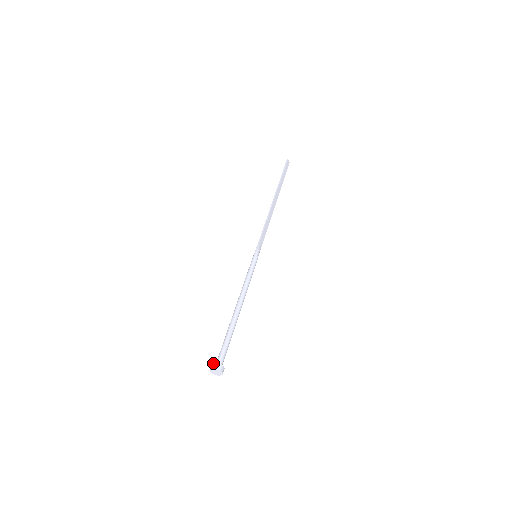
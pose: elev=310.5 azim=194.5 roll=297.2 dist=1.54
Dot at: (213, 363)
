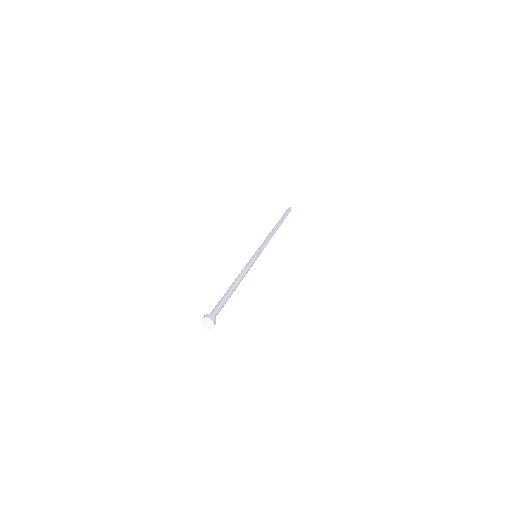
Dot at: occluded
